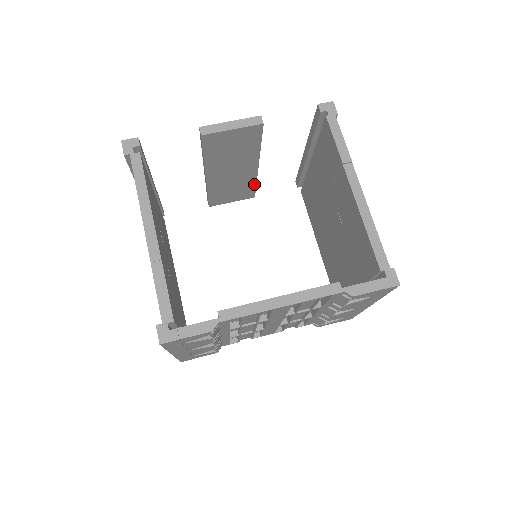
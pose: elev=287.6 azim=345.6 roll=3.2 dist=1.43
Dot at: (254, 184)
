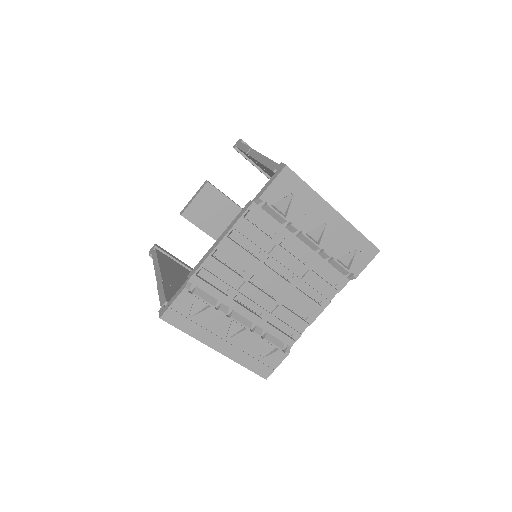
Dot at: occluded
